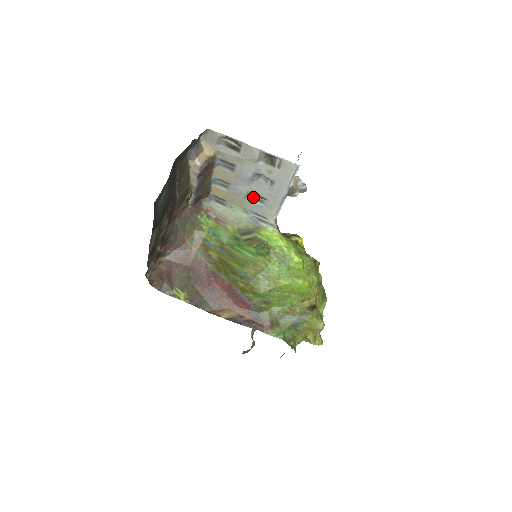
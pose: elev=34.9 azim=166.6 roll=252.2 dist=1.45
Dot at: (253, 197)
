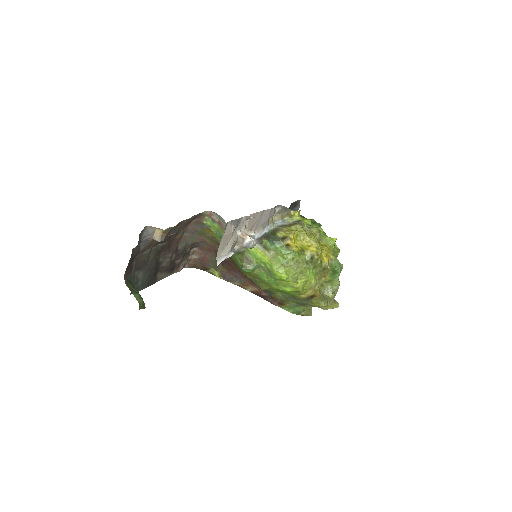
Dot at: occluded
